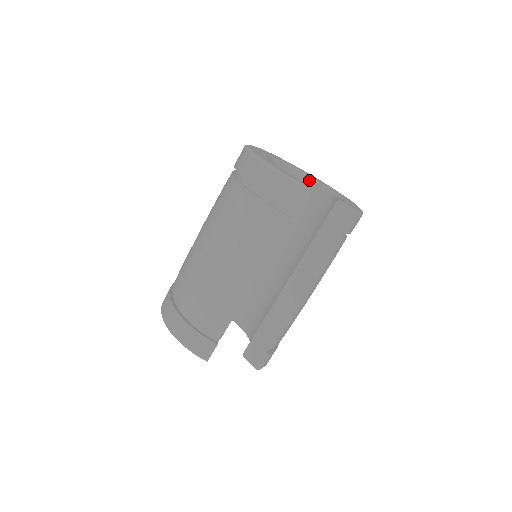
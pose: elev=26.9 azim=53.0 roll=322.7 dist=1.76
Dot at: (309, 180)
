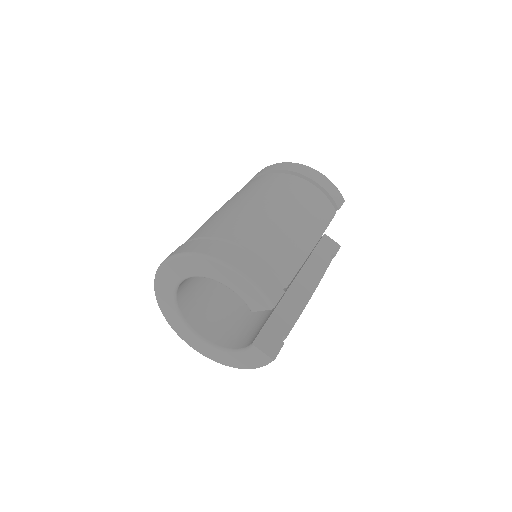
Dot at: occluded
